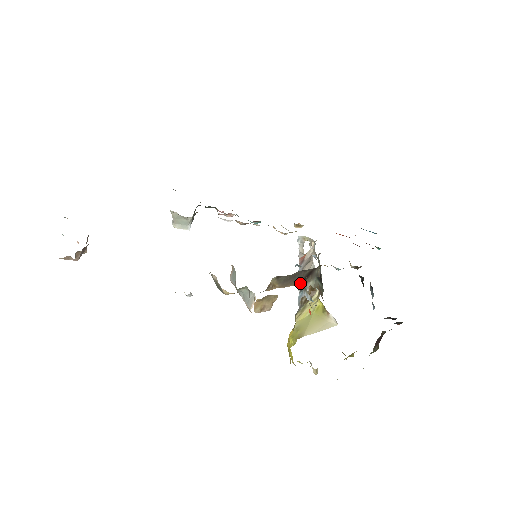
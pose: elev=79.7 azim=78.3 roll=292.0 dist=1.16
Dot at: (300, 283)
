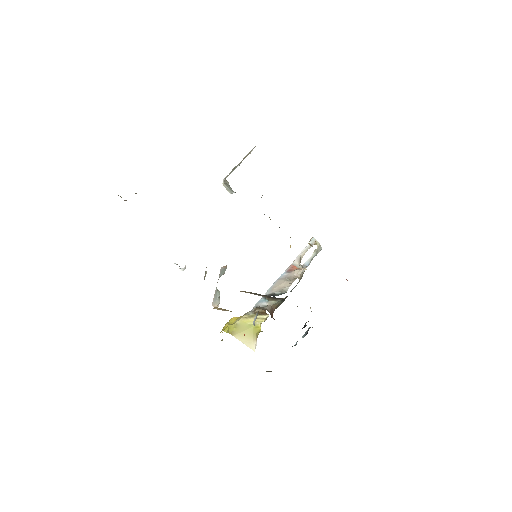
Dot at: (266, 297)
